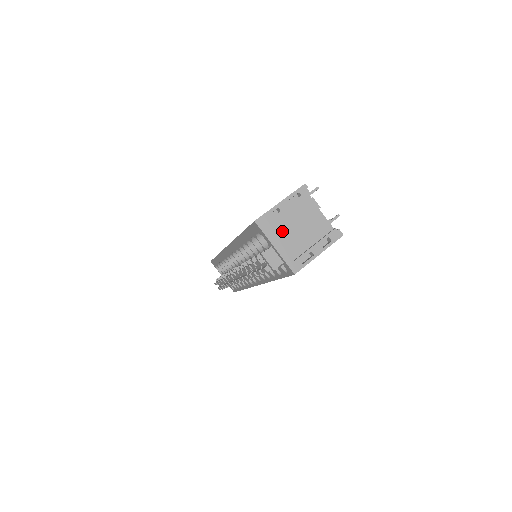
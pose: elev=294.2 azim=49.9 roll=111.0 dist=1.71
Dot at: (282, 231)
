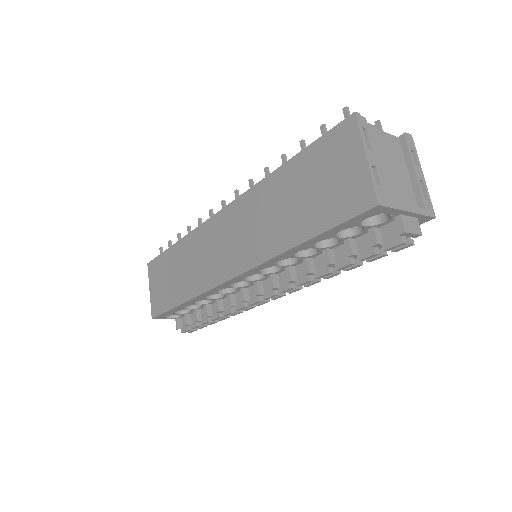
Dot at: (389, 188)
